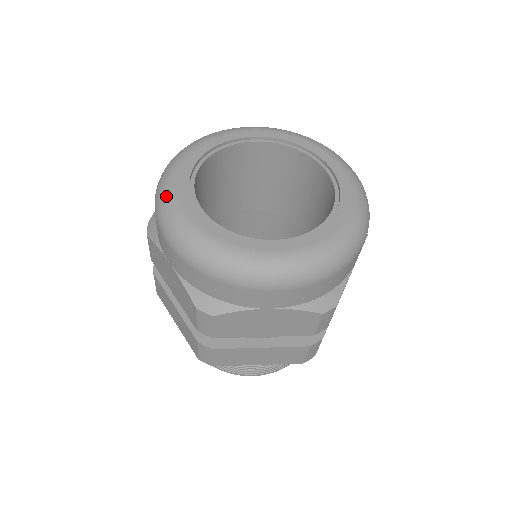
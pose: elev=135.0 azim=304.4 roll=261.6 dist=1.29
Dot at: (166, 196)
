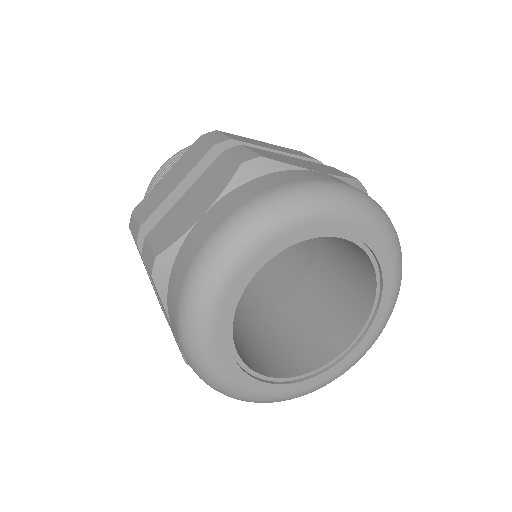
Dot at: (200, 324)
